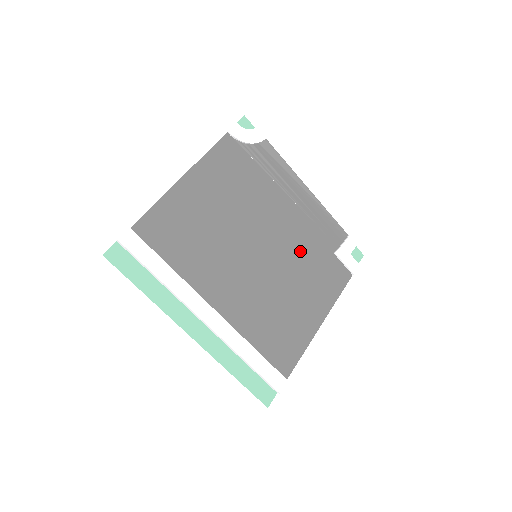
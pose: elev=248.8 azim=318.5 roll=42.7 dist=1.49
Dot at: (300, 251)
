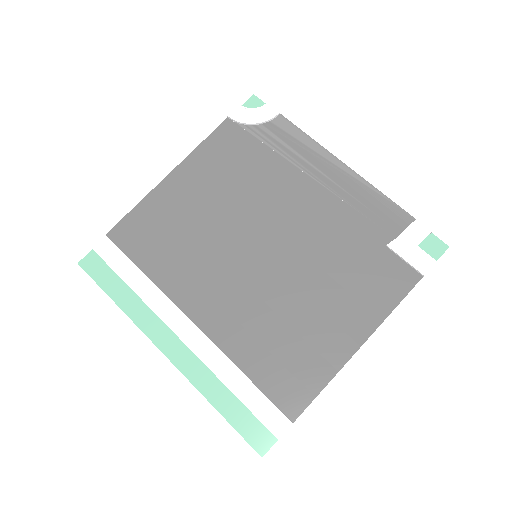
Dot at: (326, 246)
